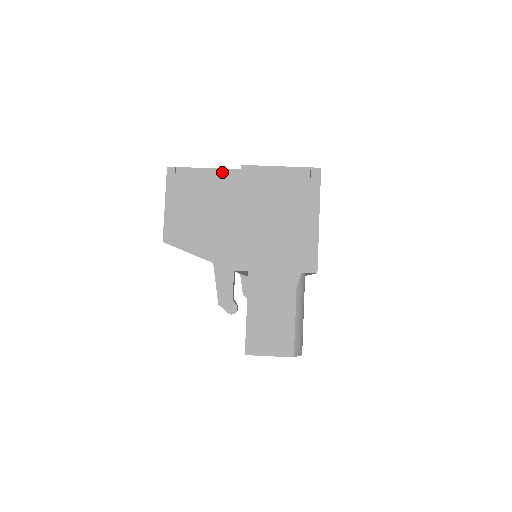
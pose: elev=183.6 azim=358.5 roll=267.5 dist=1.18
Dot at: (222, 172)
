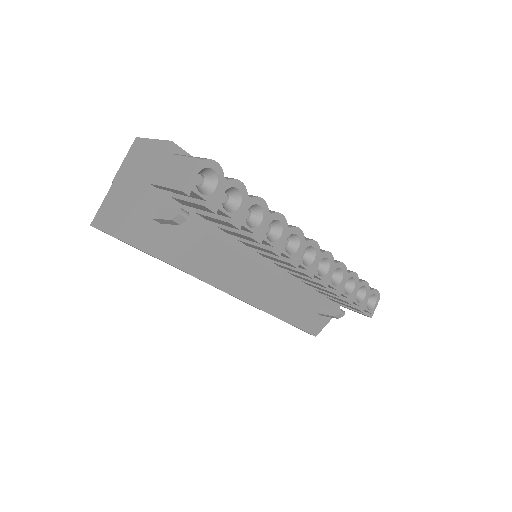
Dot at: (108, 193)
